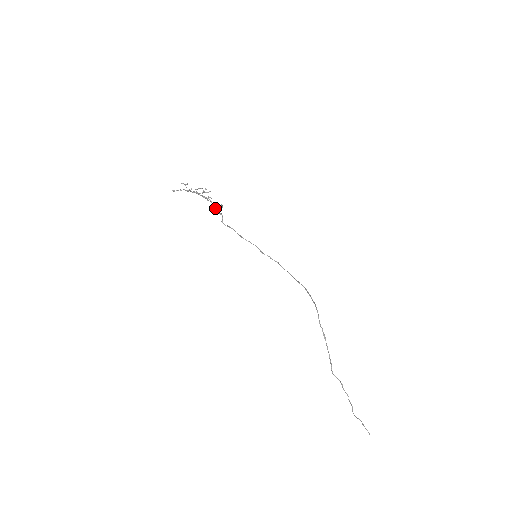
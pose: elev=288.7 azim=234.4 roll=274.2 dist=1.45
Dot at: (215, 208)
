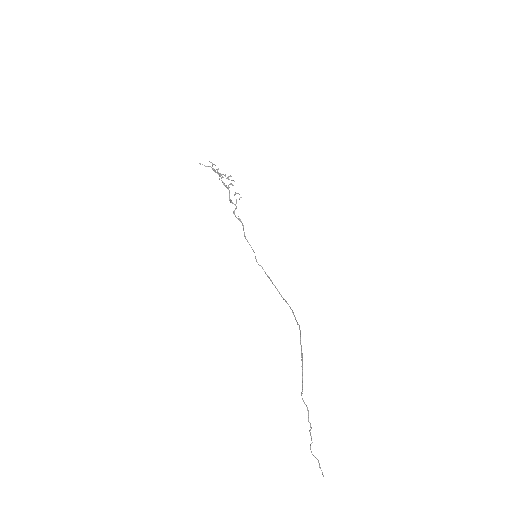
Dot at: (235, 194)
